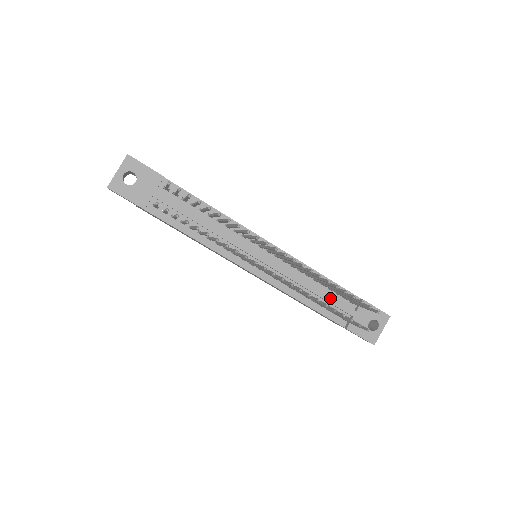
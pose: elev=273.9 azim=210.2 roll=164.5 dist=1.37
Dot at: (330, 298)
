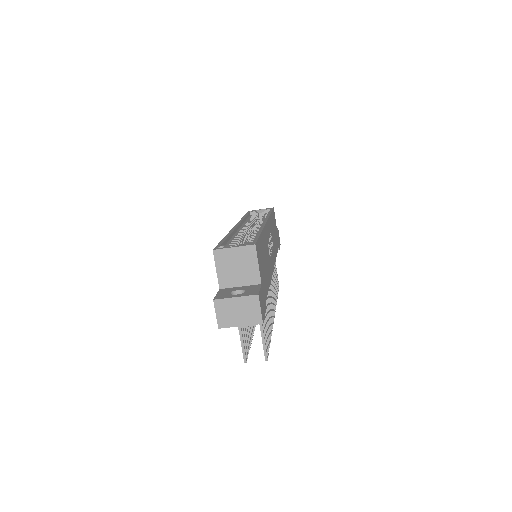
Dot at: occluded
